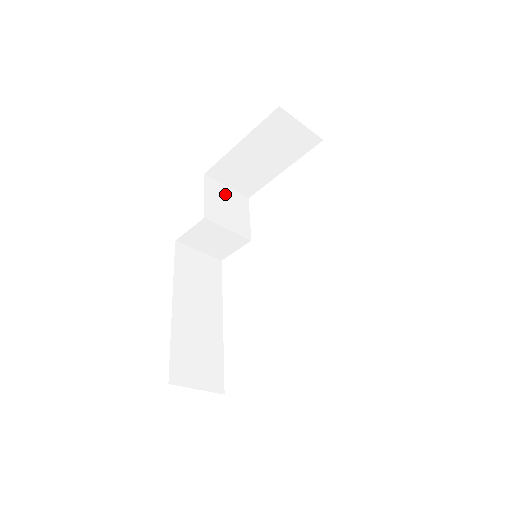
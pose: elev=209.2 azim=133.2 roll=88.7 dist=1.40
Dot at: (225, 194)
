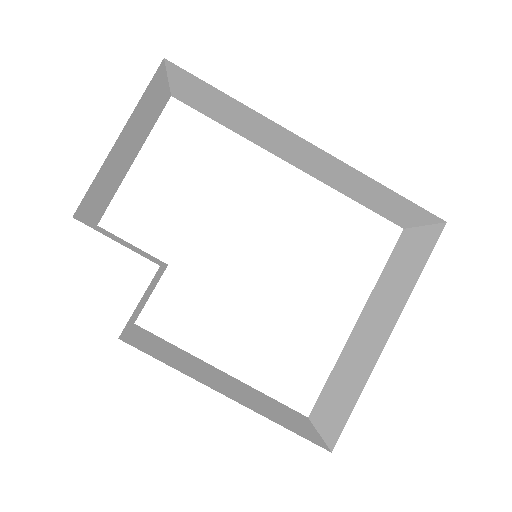
Dot at: (102, 231)
